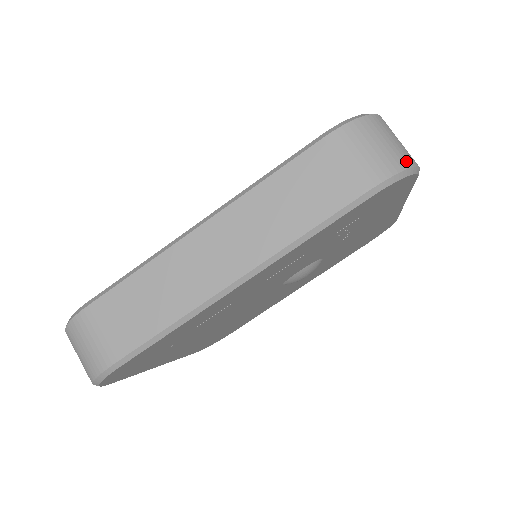
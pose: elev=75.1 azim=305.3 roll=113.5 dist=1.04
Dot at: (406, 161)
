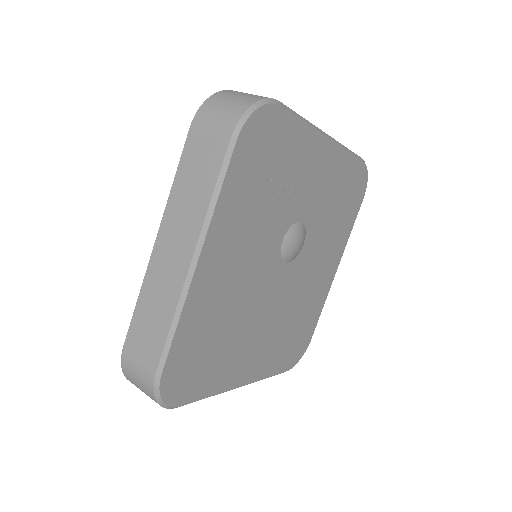
Dot at: (252, 100)
